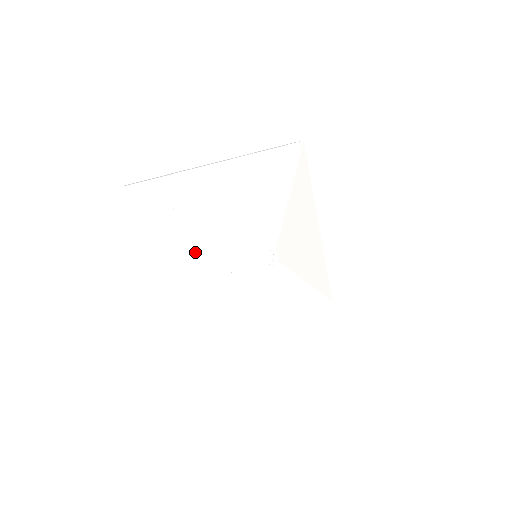
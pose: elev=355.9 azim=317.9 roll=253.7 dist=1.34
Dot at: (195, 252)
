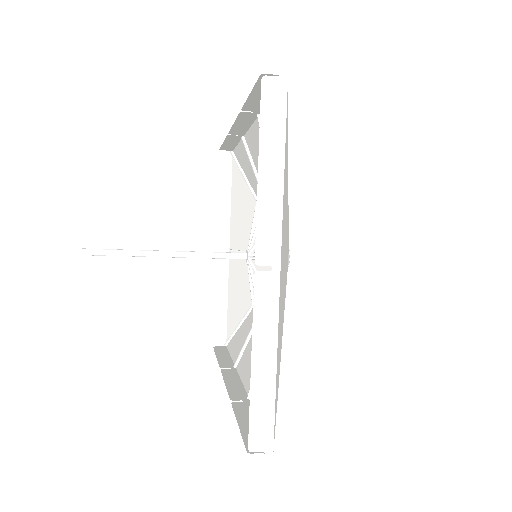
Dot at: (286, 216)
